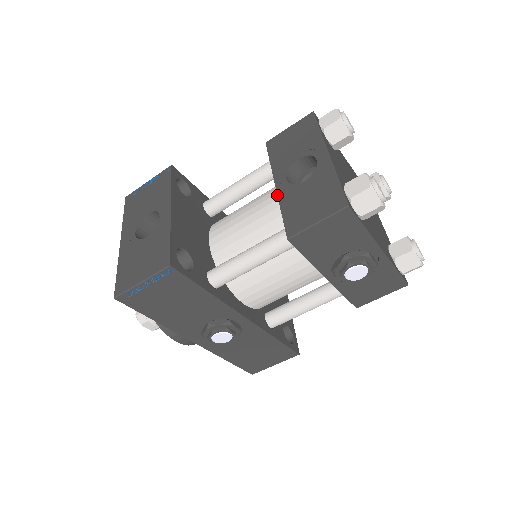
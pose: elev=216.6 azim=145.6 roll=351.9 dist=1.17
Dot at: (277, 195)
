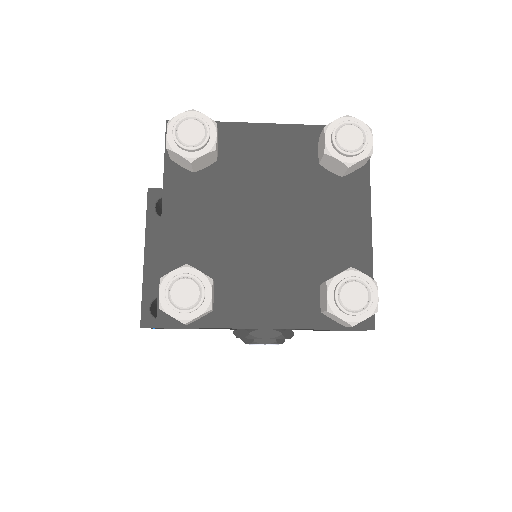
Dot at: occluded
